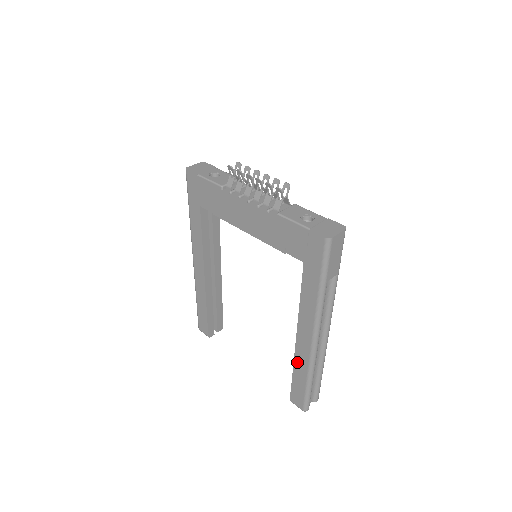
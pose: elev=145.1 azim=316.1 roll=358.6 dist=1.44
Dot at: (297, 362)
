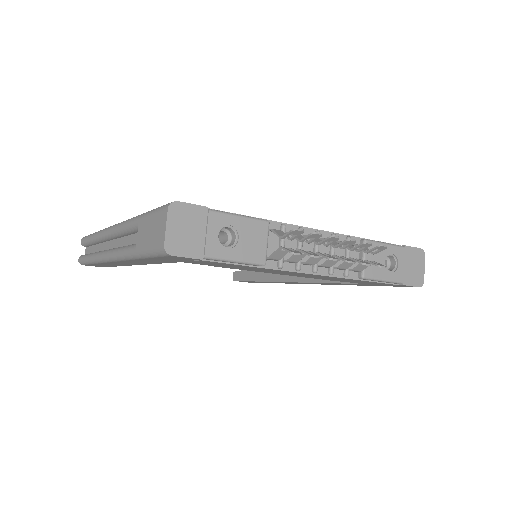
Dot at: (272, 282)
